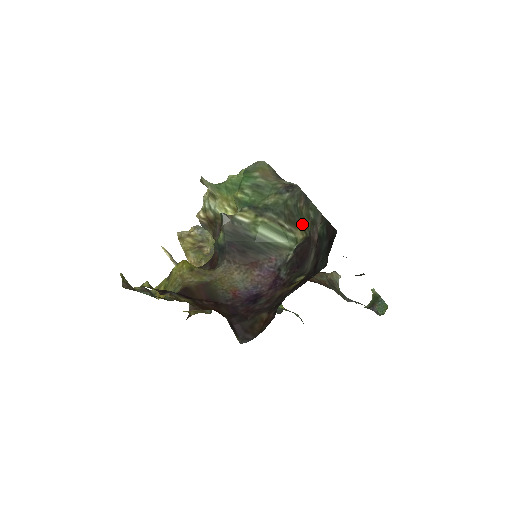
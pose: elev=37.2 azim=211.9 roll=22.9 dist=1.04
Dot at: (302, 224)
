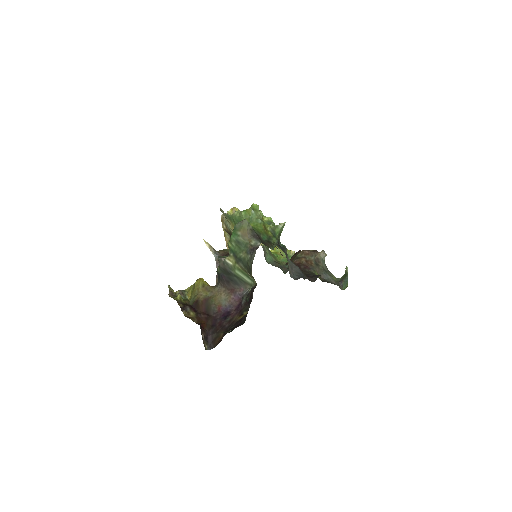
Dot at: occluded
